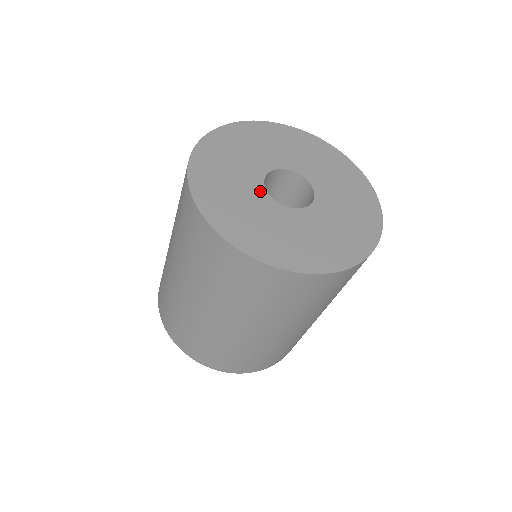
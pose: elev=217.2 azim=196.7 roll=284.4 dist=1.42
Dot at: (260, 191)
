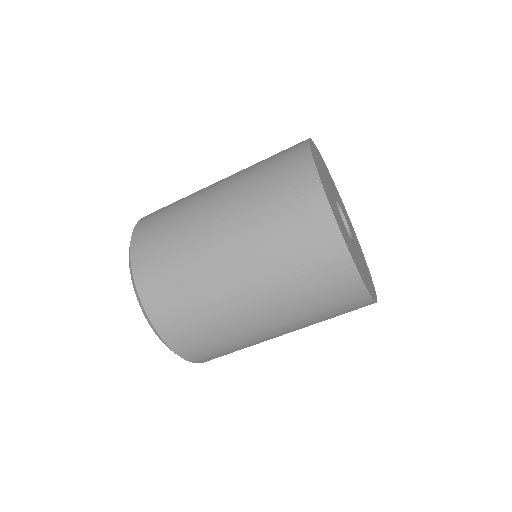
Dot at: (341, 218)
